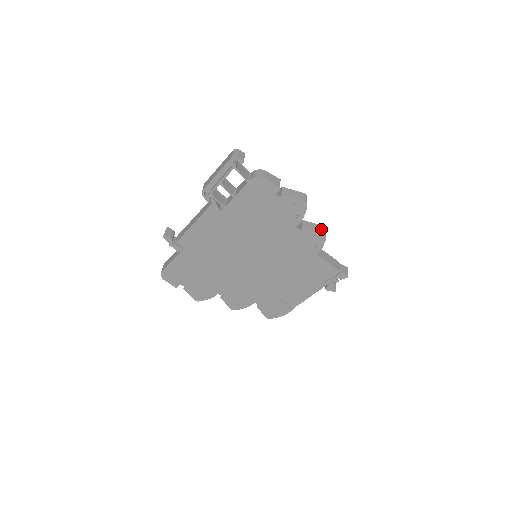
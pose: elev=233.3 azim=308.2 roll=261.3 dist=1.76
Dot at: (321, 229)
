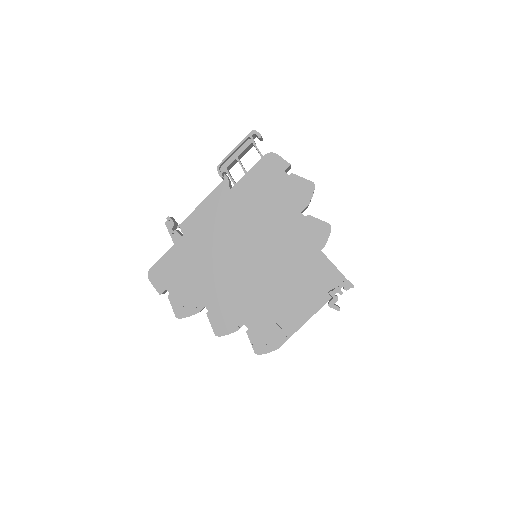
Dot at: occluded
